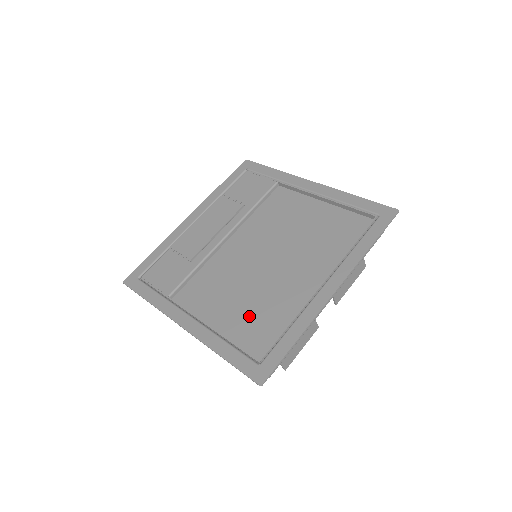
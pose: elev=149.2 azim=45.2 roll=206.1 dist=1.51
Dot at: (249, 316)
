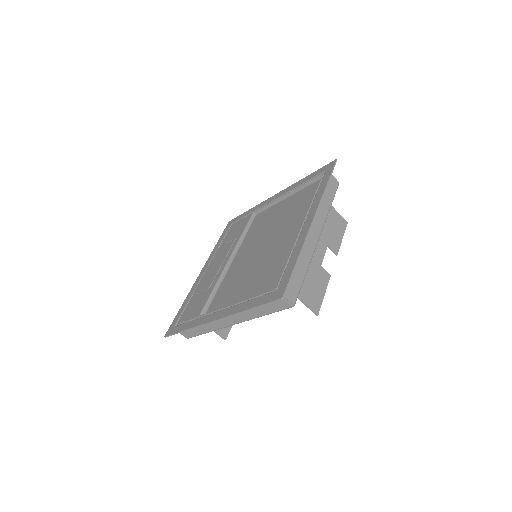
Dot at: (261, 279)
